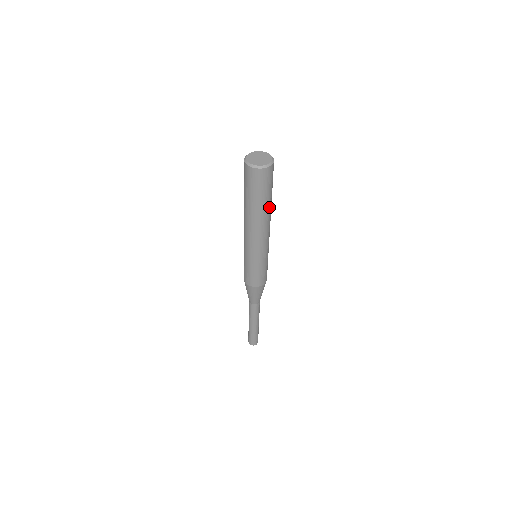
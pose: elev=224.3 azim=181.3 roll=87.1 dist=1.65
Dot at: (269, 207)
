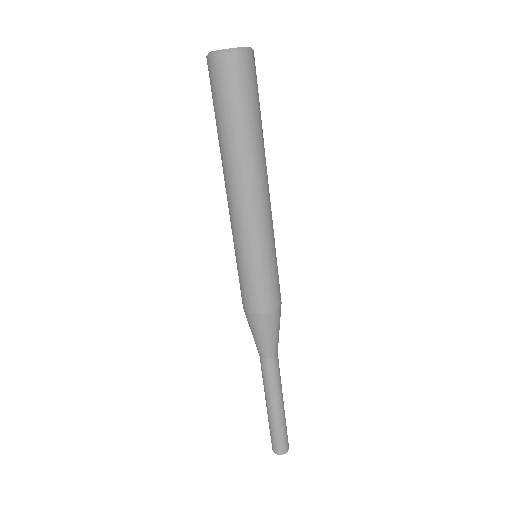
Dot at: (240, 144)
